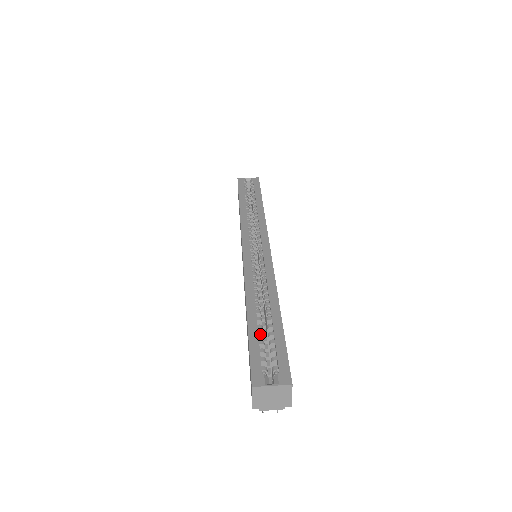
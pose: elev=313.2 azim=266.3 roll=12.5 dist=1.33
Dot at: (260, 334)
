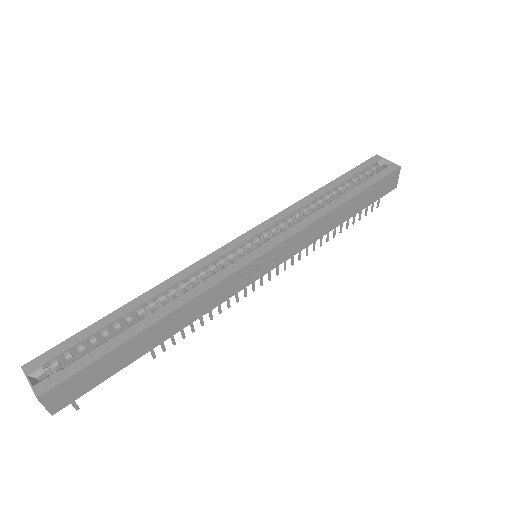
Dot at: (103, 331)
